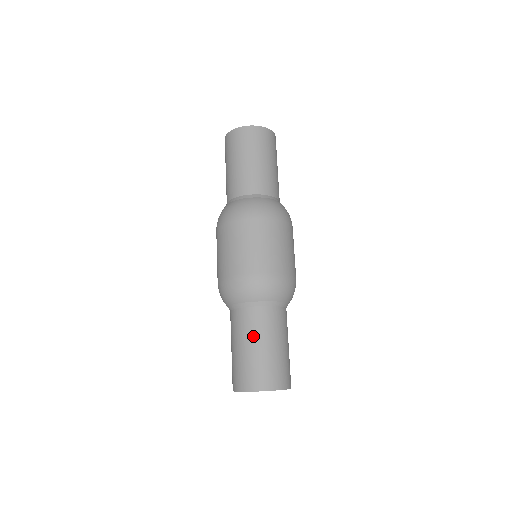
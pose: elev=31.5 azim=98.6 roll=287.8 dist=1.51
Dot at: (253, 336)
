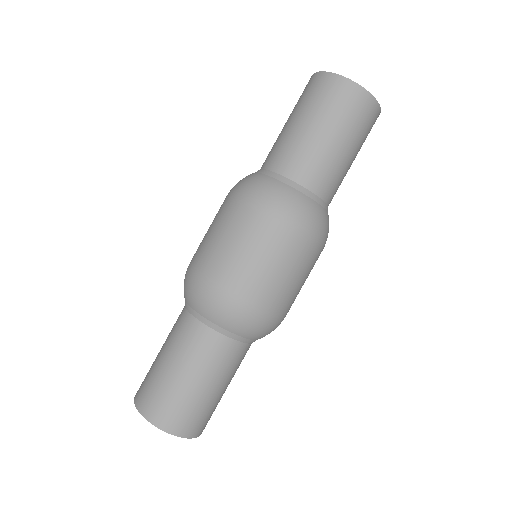
Dot at: (198, 367)
